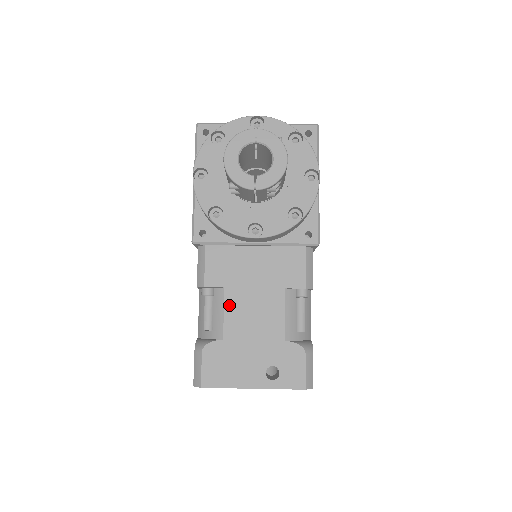
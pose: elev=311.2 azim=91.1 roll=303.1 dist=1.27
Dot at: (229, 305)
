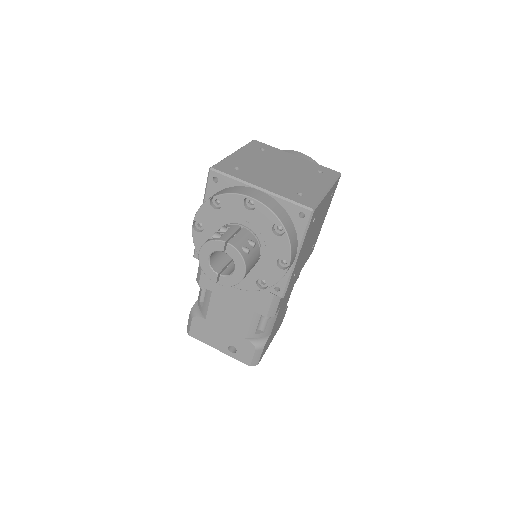
Dot at: (213, 303)
